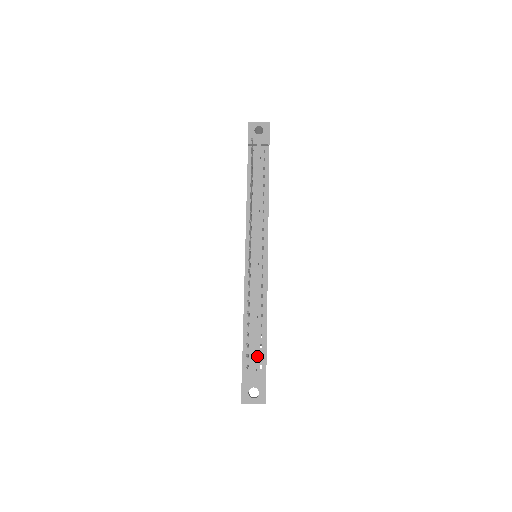
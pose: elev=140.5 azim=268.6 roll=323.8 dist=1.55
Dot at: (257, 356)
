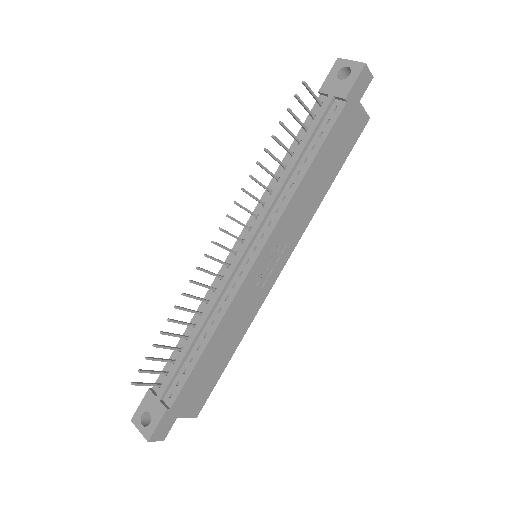
Dot at: (174, 380)
